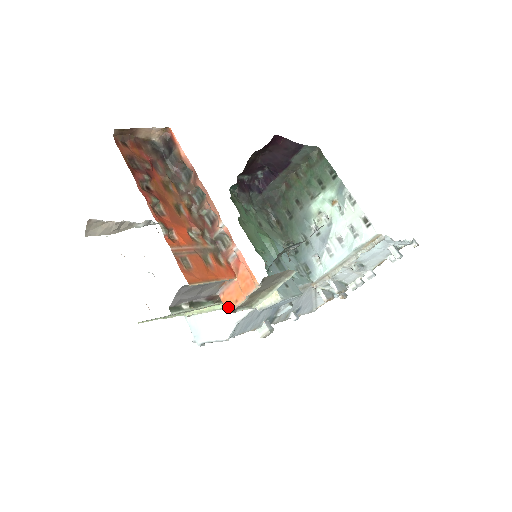
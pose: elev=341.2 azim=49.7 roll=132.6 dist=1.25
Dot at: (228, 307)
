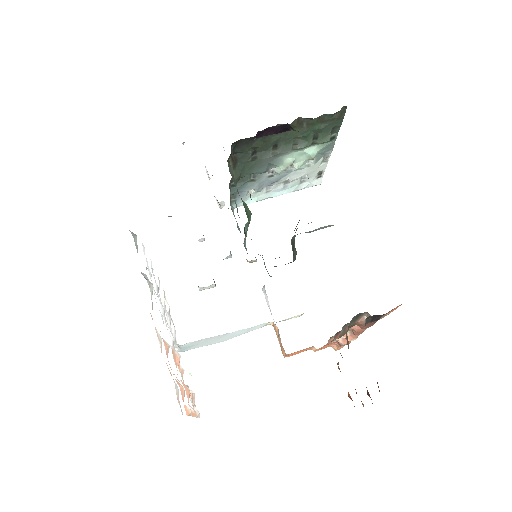
Dot at: (289, 356)
